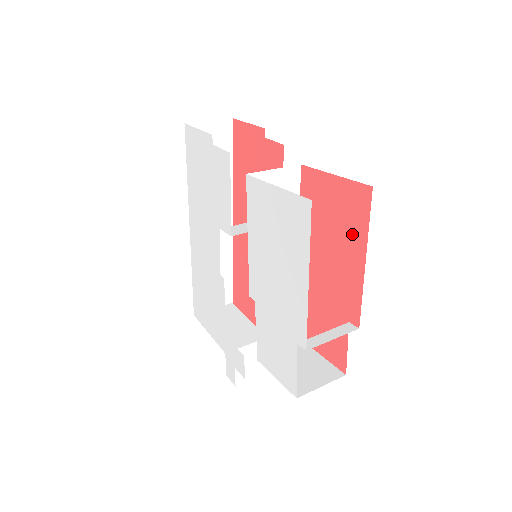
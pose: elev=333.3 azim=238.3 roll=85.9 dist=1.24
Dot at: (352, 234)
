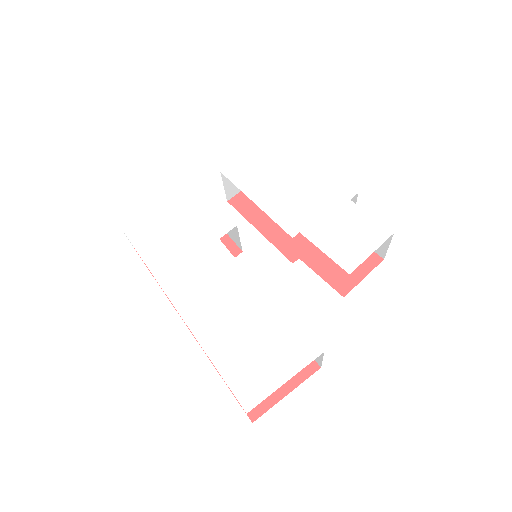
Dot at: occluded
